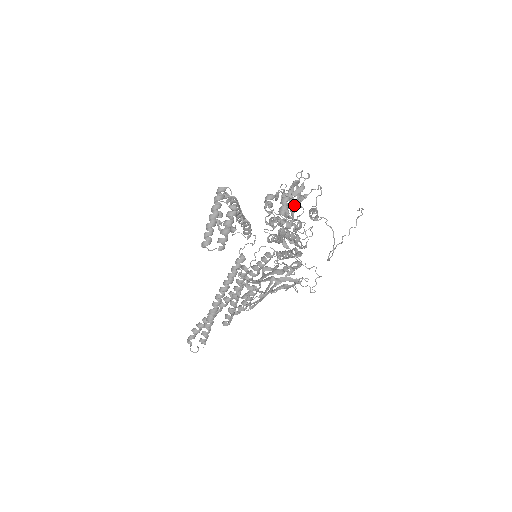
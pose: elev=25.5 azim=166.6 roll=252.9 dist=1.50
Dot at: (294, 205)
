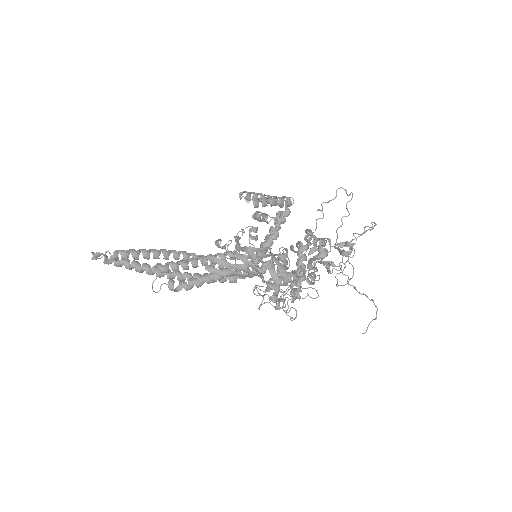
Dot at: occluded
